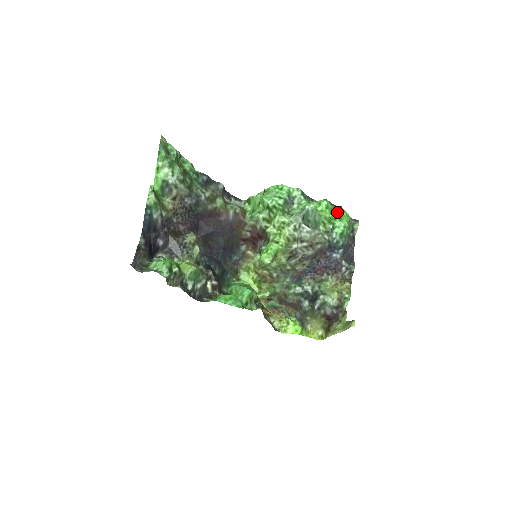
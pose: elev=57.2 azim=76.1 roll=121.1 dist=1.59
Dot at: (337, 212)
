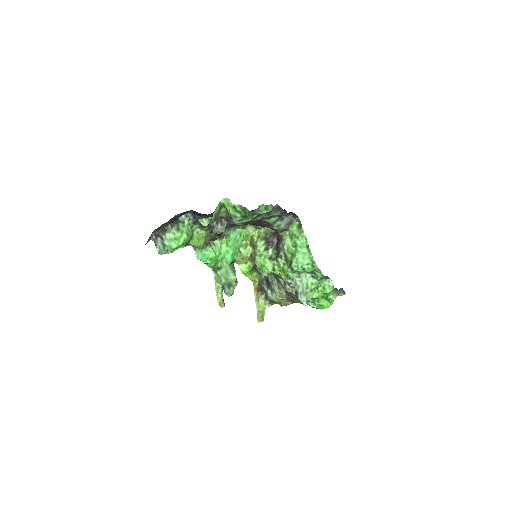
Dot at: (327, 299)
